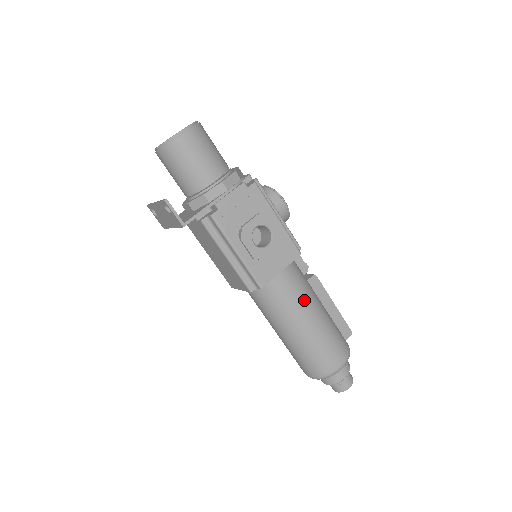
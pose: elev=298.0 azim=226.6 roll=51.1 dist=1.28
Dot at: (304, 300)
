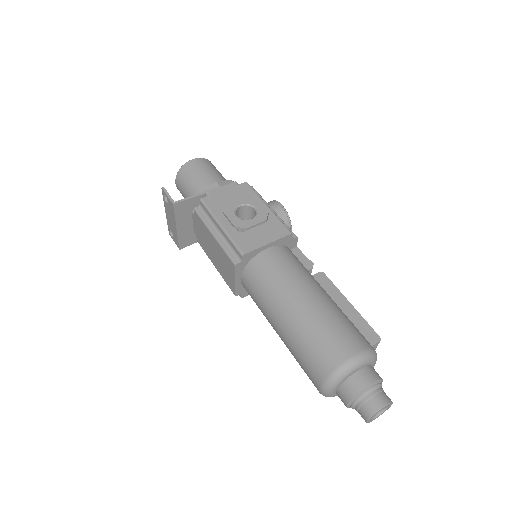
Dot at: (298, 278)
